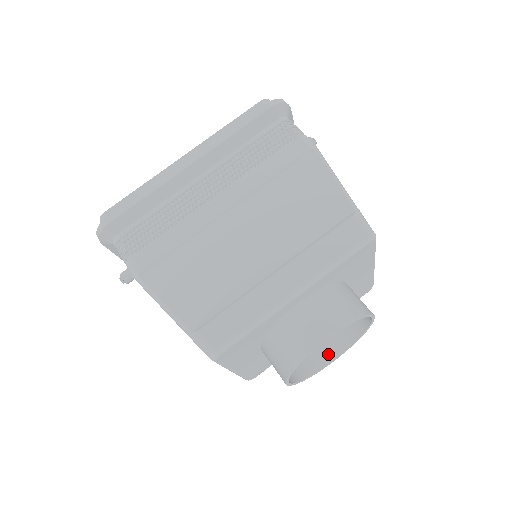
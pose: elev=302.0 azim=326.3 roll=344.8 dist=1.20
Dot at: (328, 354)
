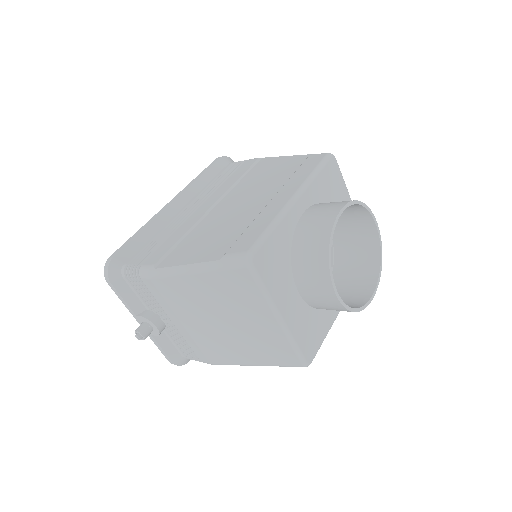
Dot at: (364, 294)
